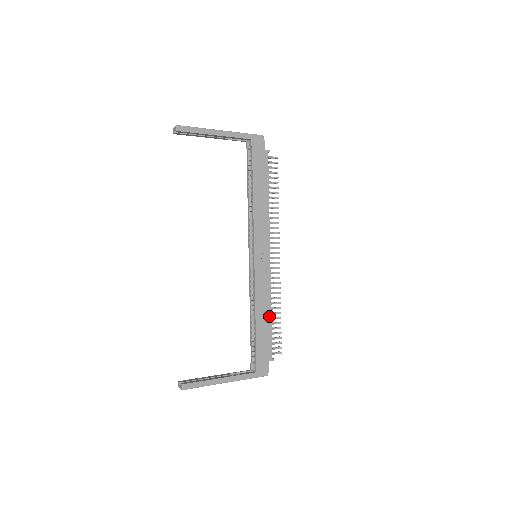
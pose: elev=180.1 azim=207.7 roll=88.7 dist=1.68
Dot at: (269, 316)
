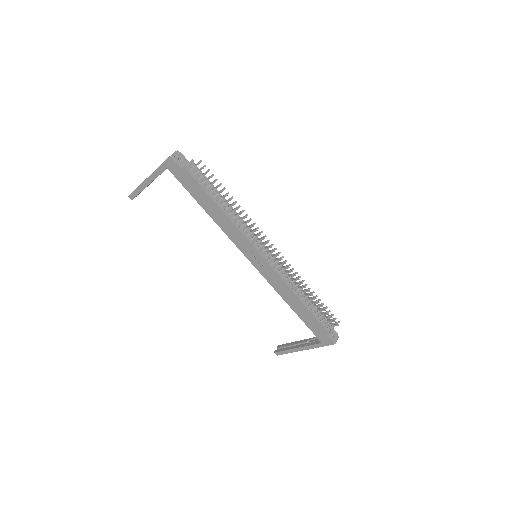
Dot at: (300, 302)
